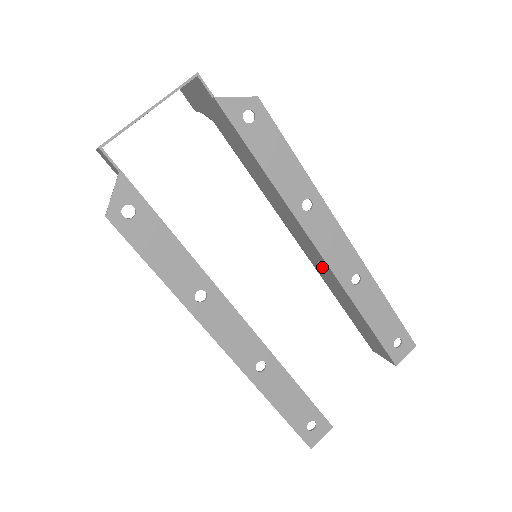
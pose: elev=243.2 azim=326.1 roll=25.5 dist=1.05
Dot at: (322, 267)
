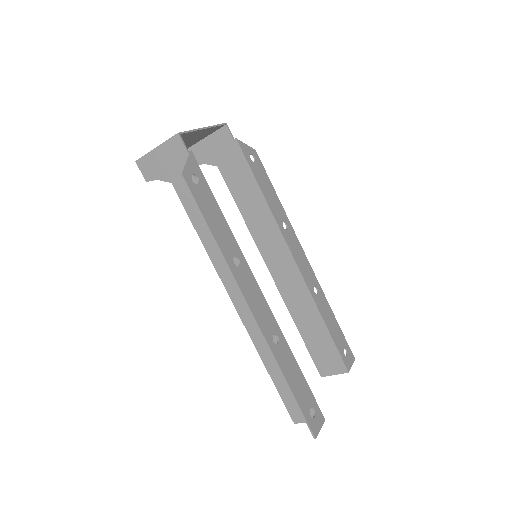
Dot at: (291, 282)
